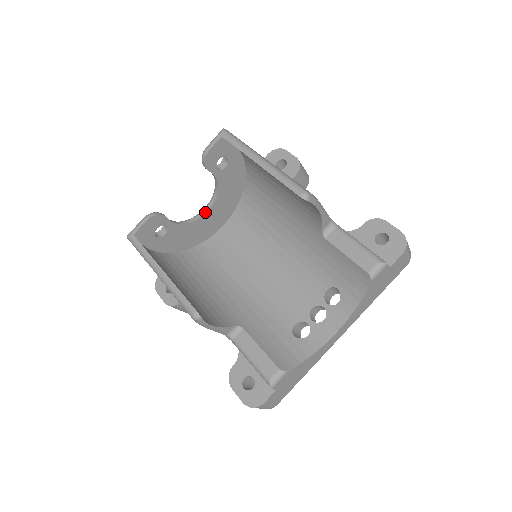
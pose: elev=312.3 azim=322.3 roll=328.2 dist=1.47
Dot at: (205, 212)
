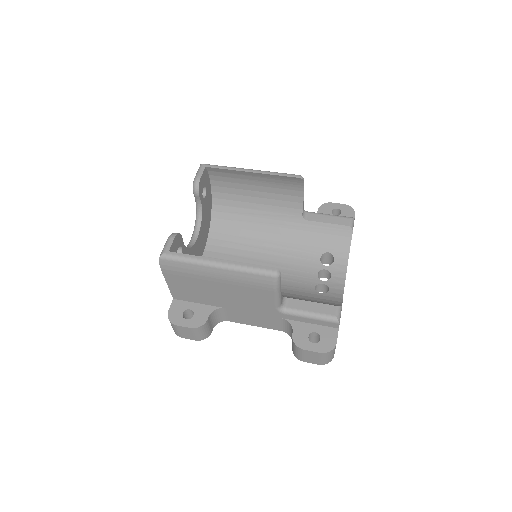
Dot at: (195, 240)
